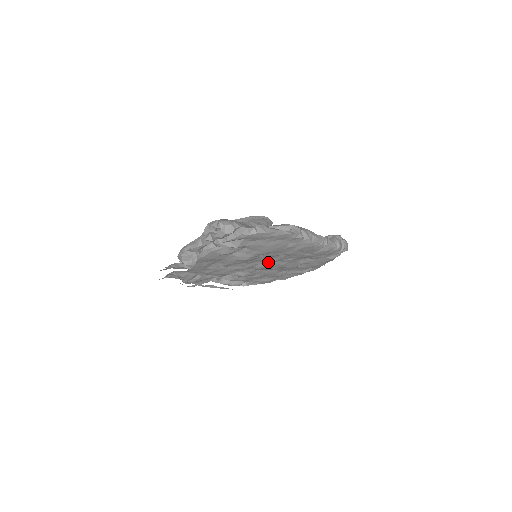
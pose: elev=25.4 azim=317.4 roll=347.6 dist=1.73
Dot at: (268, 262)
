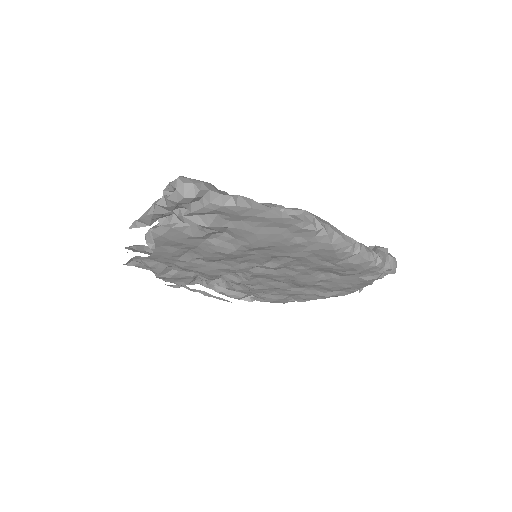
Dot at: (269, 266)
